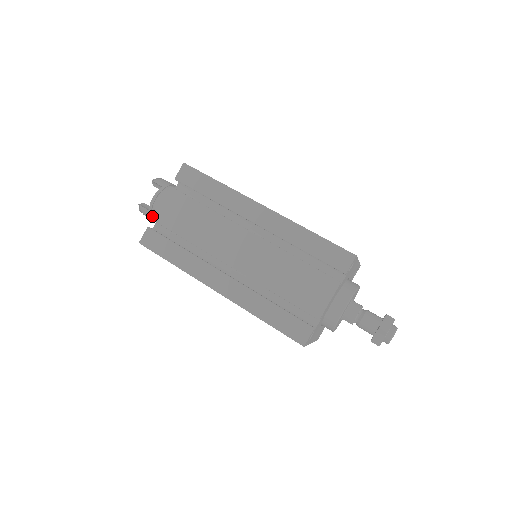
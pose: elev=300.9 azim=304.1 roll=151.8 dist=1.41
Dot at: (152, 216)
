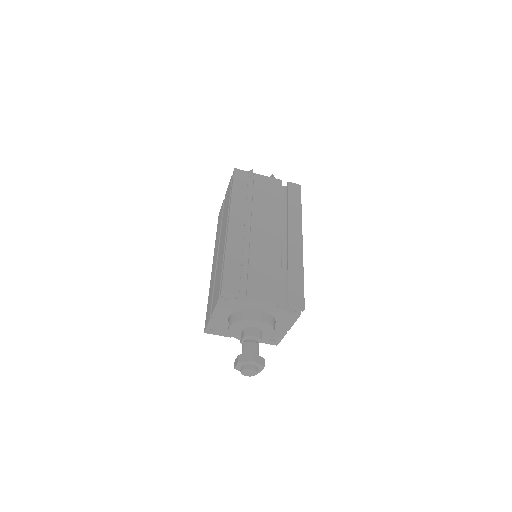
Dot at: occluded
